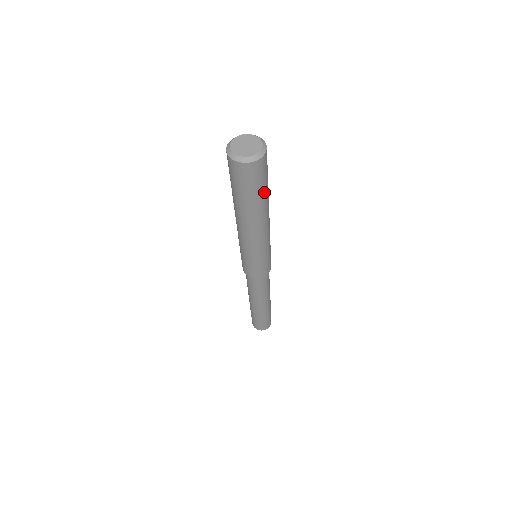
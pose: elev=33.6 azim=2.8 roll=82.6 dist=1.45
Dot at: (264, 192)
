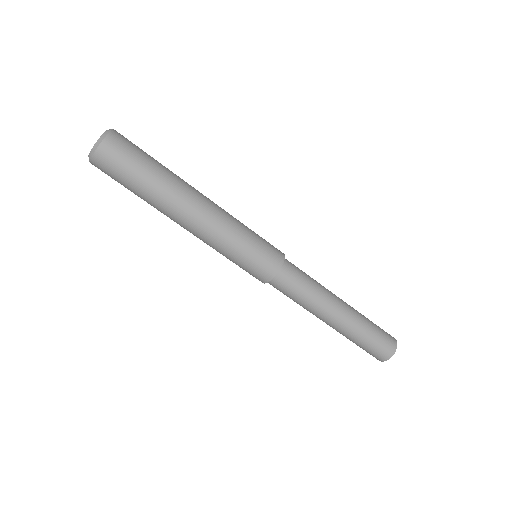
Dot at: (143, 184)
